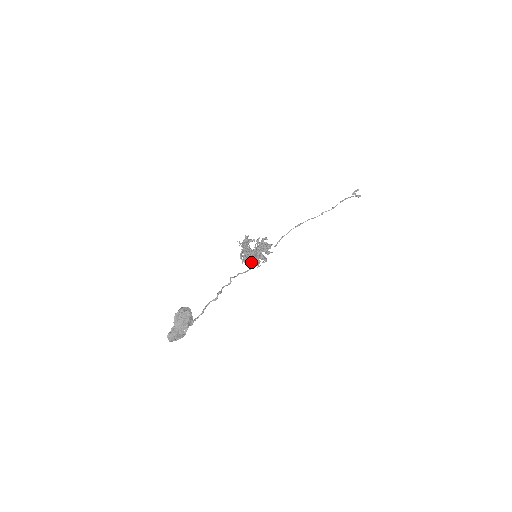
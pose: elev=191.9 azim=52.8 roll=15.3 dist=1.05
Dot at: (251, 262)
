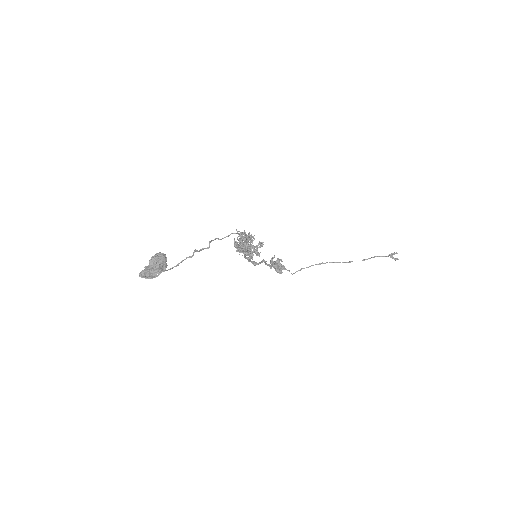
Dot at: occluded
